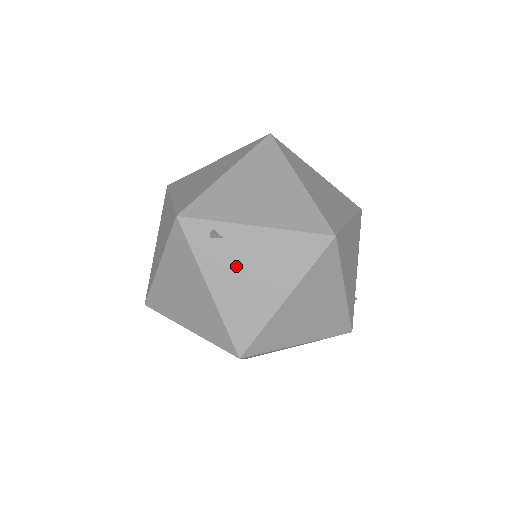
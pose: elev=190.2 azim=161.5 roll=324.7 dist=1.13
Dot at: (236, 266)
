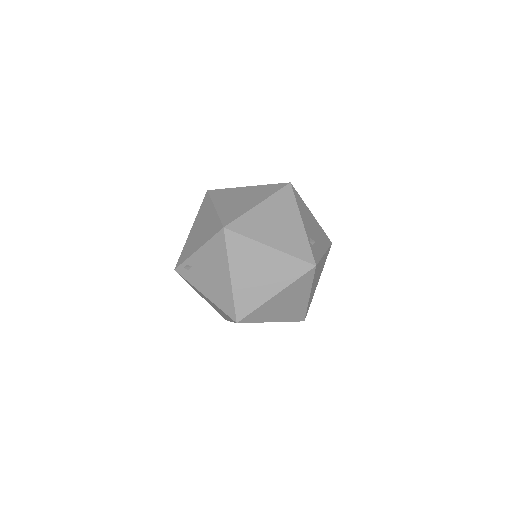
Dot at: (204, 276)
